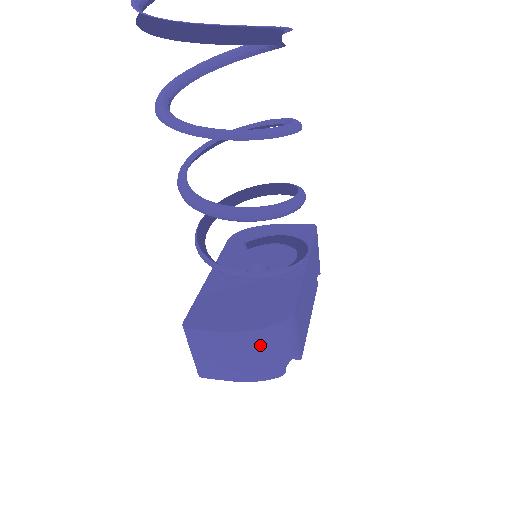
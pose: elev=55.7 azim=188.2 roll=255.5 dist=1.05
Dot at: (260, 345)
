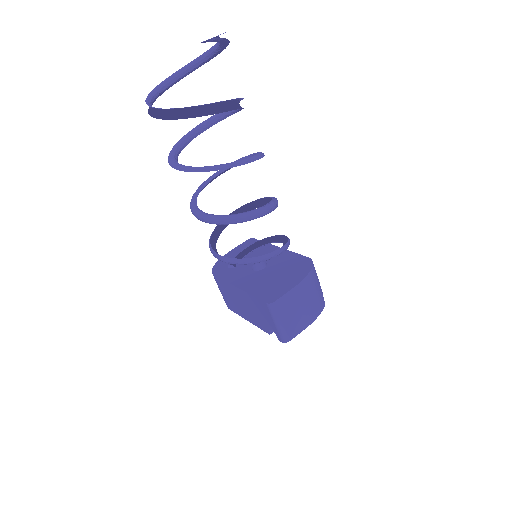
Dot at: (312, 285)
